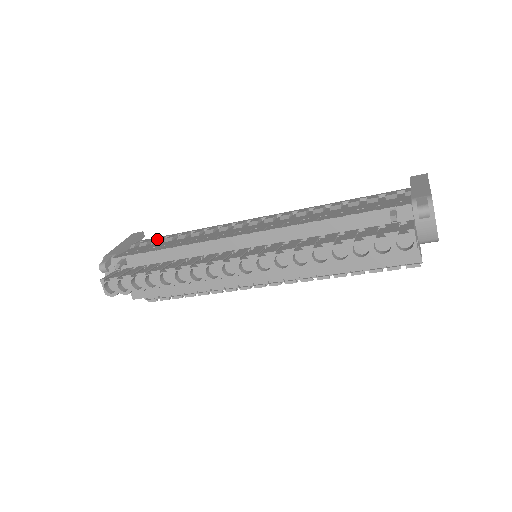
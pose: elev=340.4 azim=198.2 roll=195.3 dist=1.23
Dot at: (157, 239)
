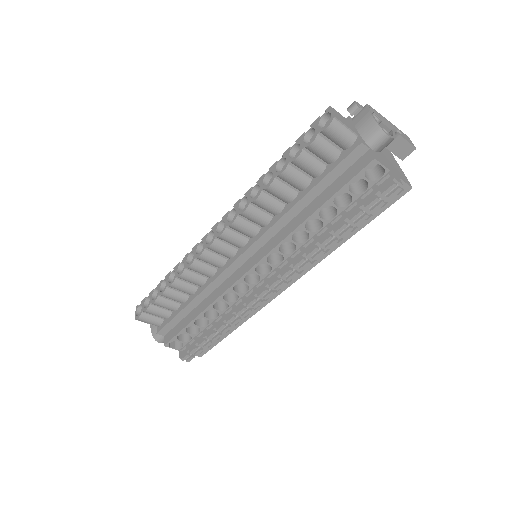
Dot at: occluded
